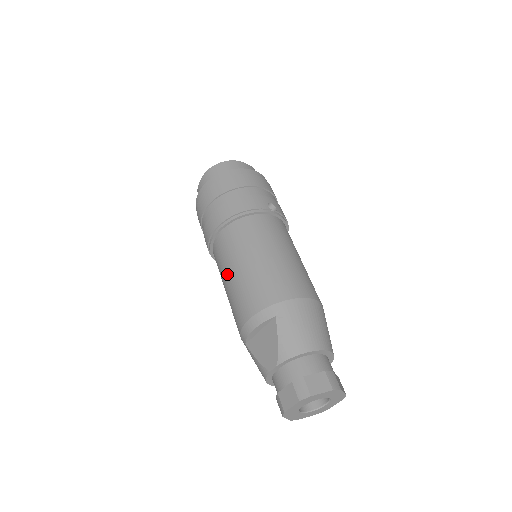
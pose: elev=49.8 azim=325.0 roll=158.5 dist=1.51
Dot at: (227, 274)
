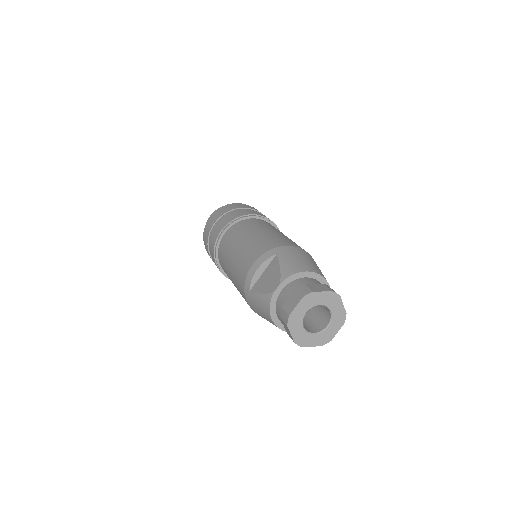
Dot at: (232, 252)
